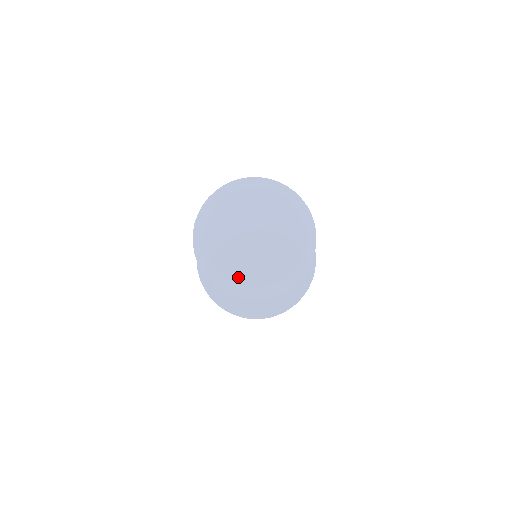
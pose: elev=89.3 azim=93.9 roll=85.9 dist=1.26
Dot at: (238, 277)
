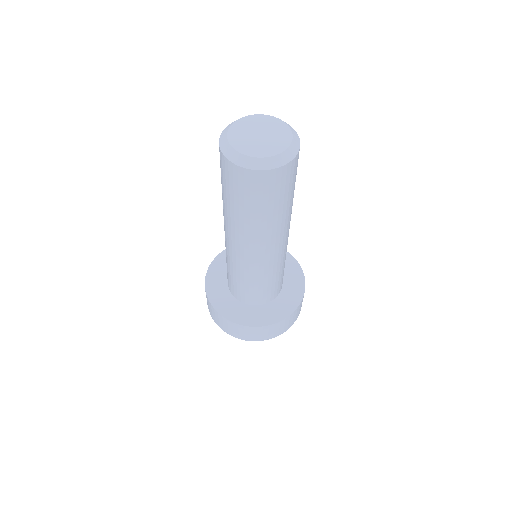
Dot at: (250, 153)
